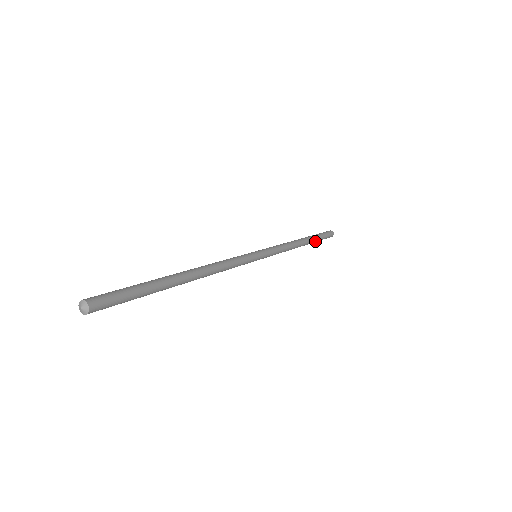
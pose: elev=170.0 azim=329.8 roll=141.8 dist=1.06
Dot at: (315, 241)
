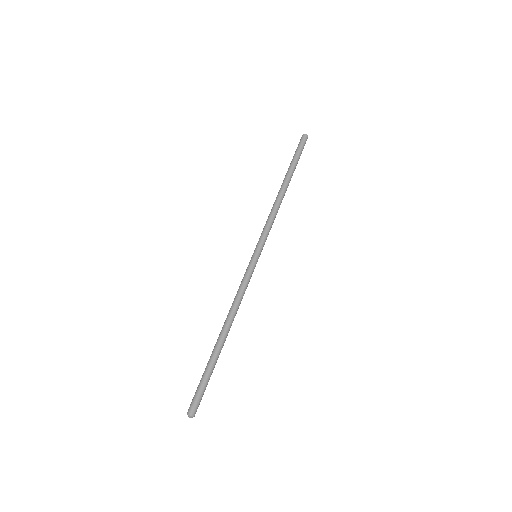
Dot at: occluded
